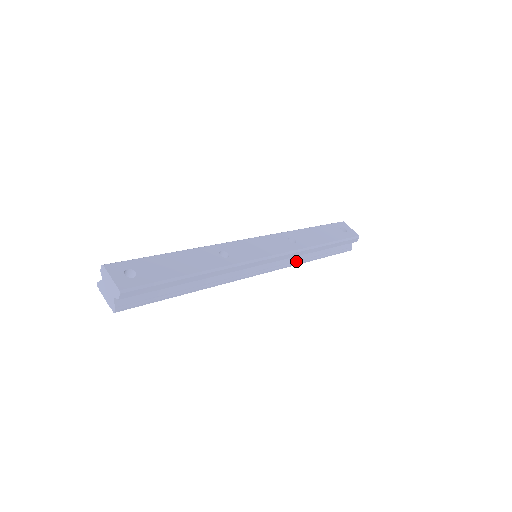
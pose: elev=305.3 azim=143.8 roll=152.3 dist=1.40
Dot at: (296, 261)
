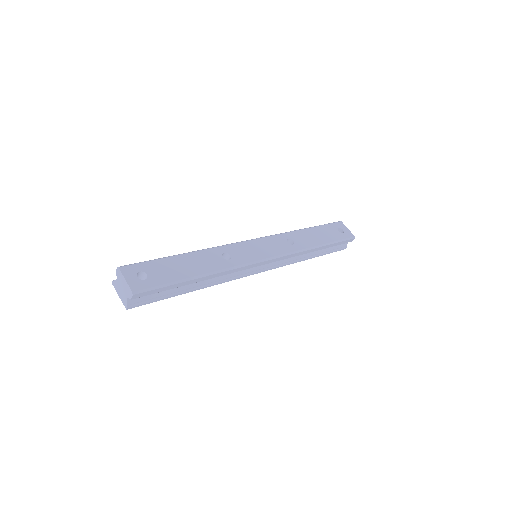
Dot at: (293, 260)
